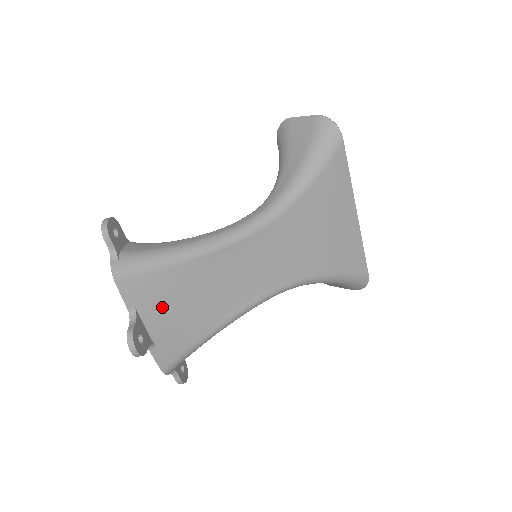
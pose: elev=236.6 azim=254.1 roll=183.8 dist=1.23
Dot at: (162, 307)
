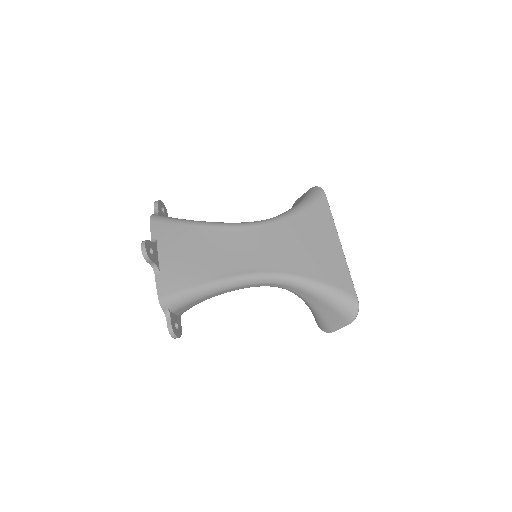
Dot at: (174, 248)
